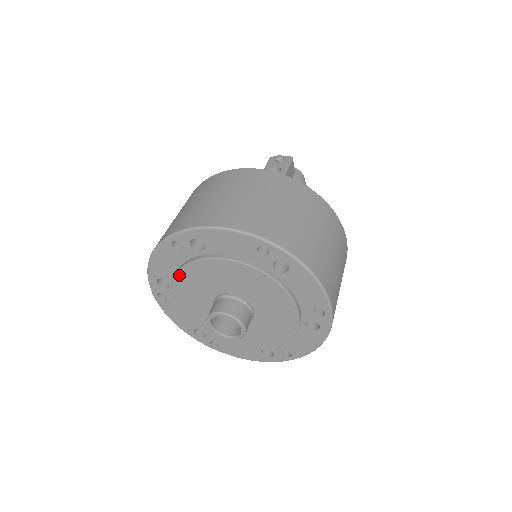
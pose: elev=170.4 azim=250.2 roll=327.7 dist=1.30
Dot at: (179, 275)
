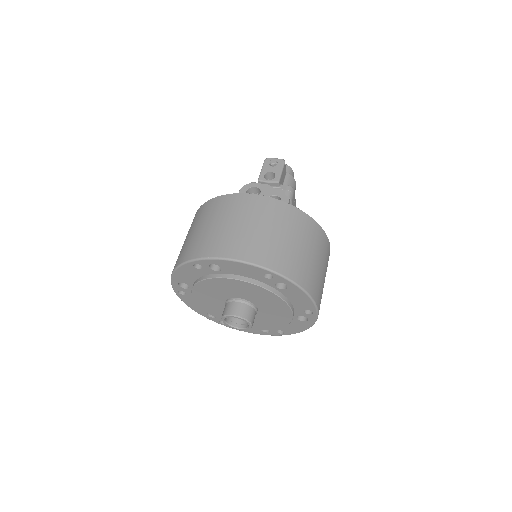
Dot at: (198, 284)
